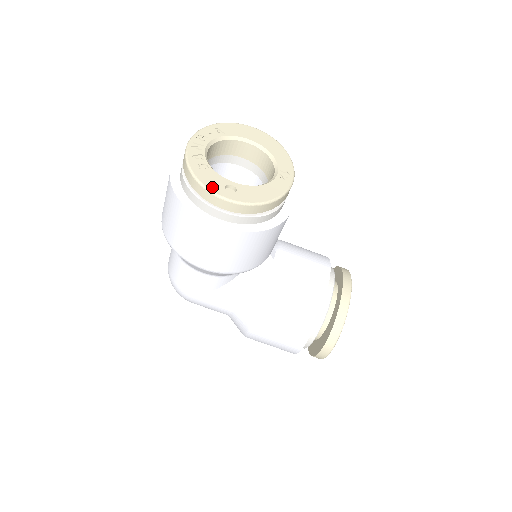
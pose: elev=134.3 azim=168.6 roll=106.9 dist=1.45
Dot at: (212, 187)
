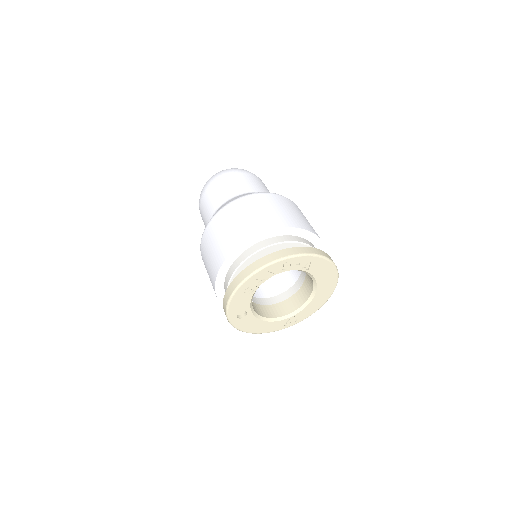
Dot at: (232, 308)
